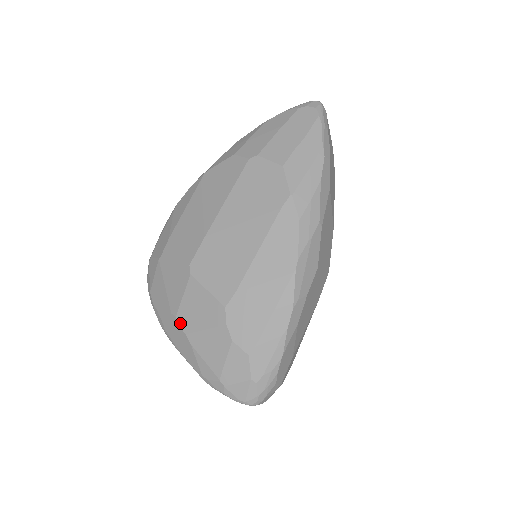
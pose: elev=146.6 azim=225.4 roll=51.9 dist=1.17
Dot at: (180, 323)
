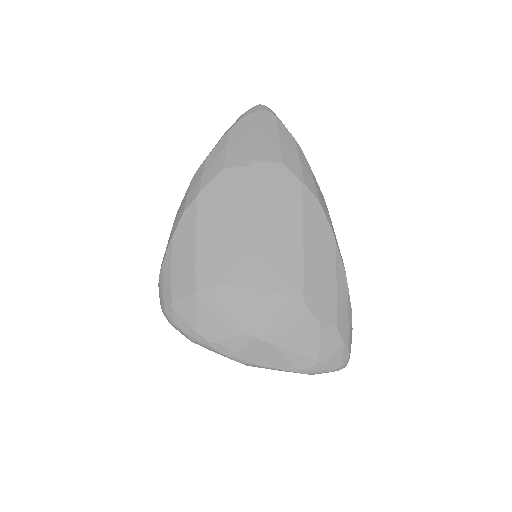
Dot at: (260, 337)
